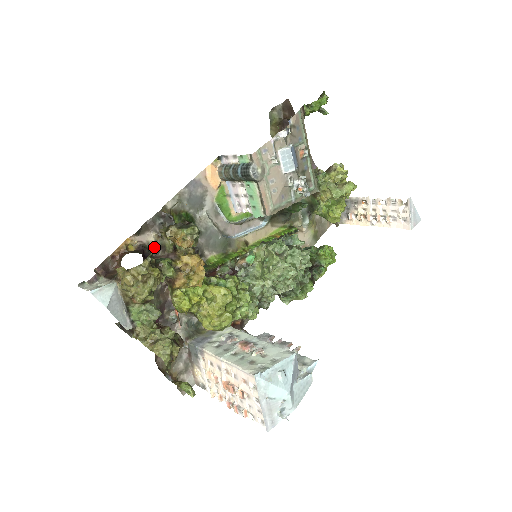
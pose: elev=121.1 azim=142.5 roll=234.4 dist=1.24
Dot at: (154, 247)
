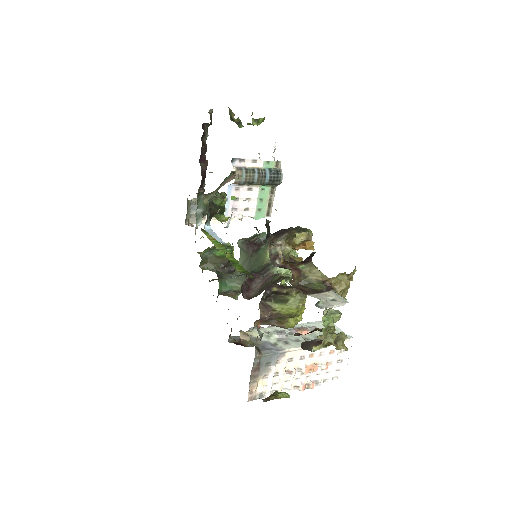
Dot at: (270, 258)
